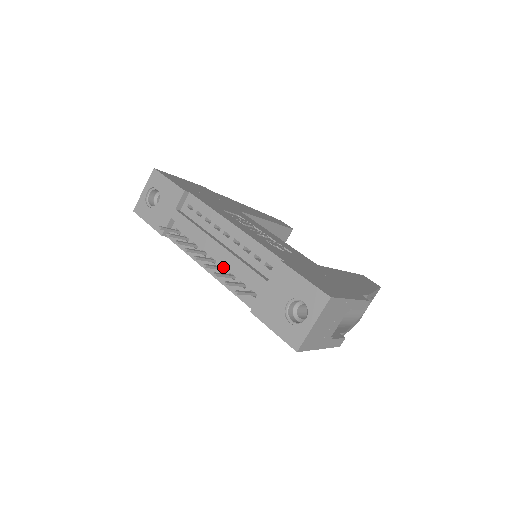
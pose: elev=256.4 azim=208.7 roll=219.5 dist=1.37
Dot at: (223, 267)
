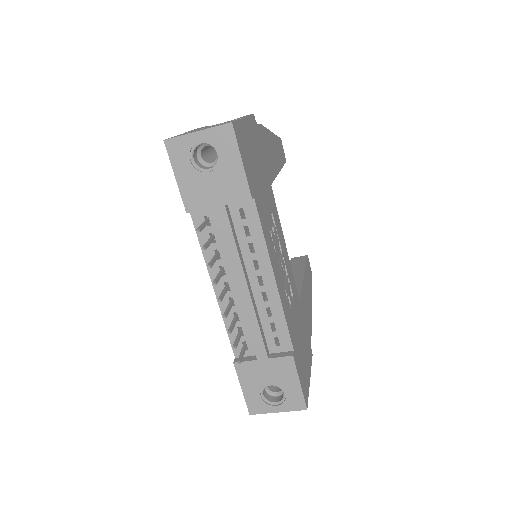
Dot at: (233, 301)
